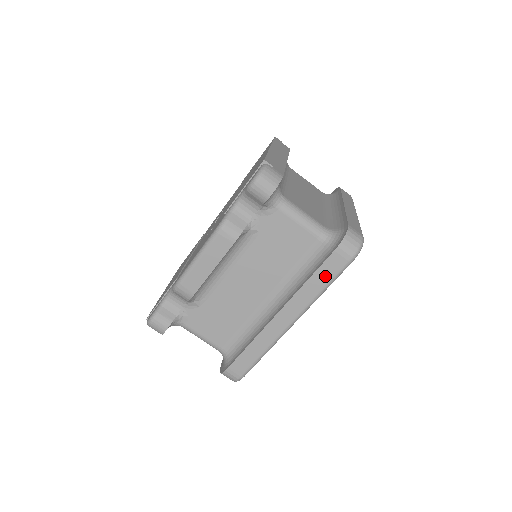
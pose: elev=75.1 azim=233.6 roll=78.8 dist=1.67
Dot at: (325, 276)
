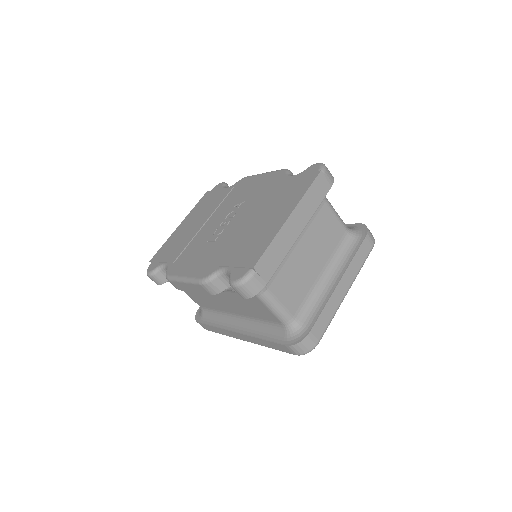
Dot at: (275, 346)
